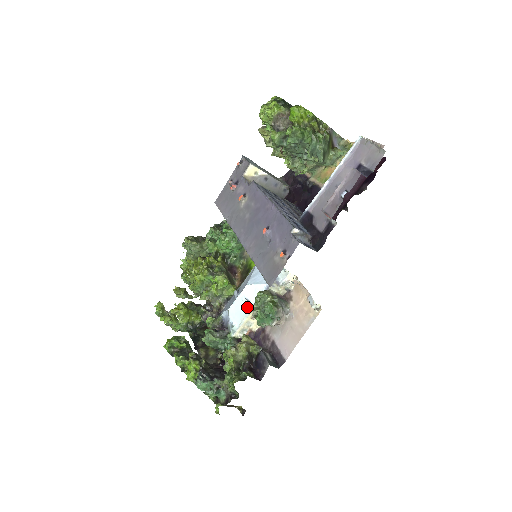
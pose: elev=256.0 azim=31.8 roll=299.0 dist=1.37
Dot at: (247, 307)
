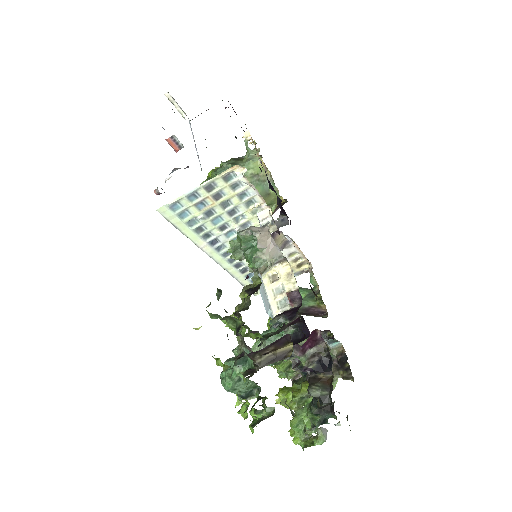
Dot at: occluded
